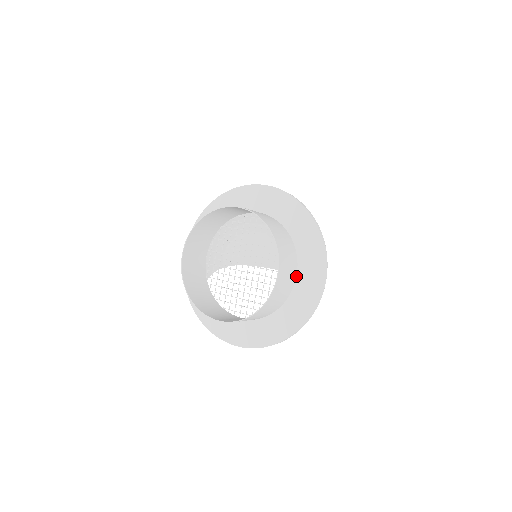
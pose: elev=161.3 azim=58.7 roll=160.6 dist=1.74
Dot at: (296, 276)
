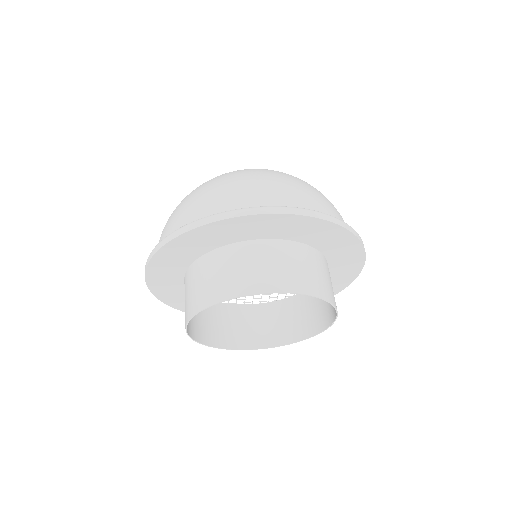
Dot at: occluded
